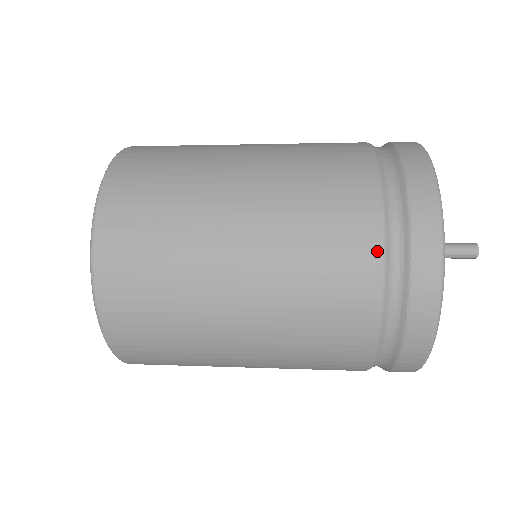
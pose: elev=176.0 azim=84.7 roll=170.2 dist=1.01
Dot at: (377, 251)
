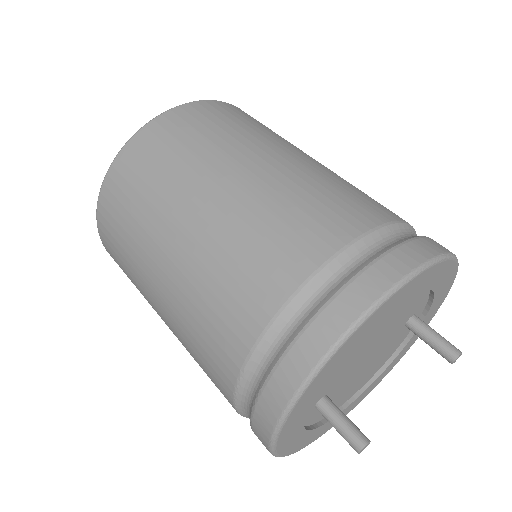
Dot at: (232, 405)
